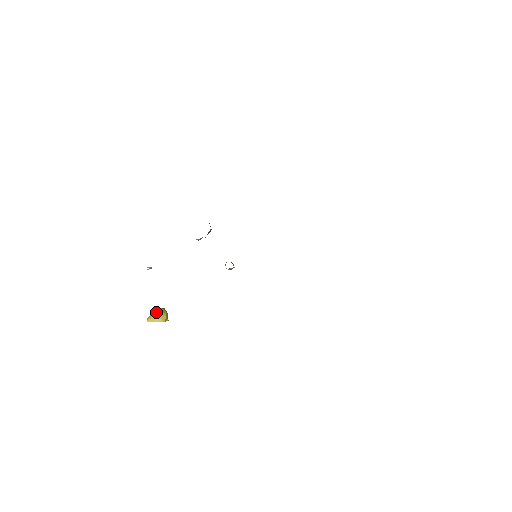
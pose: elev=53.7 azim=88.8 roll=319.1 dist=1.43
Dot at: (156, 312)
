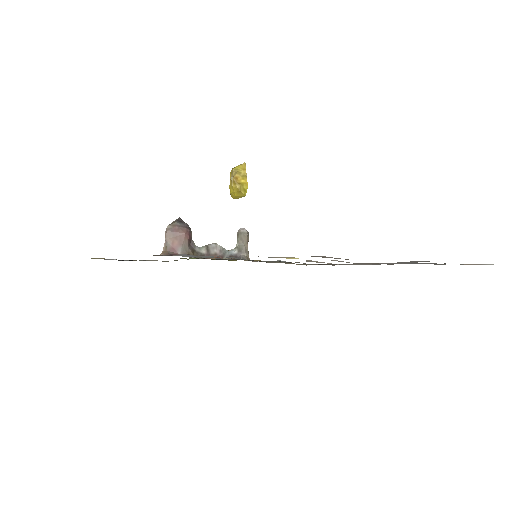
Dot at: (231, 192)
